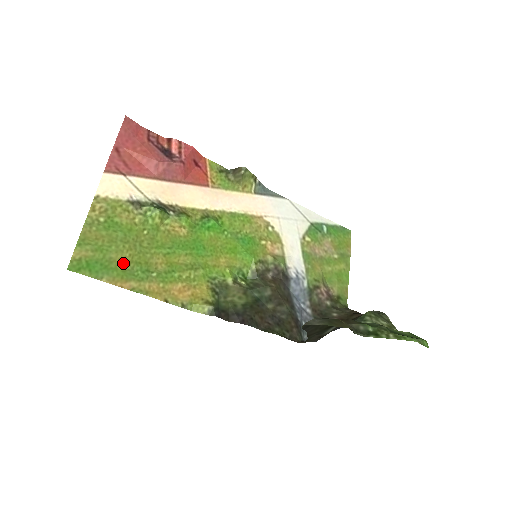
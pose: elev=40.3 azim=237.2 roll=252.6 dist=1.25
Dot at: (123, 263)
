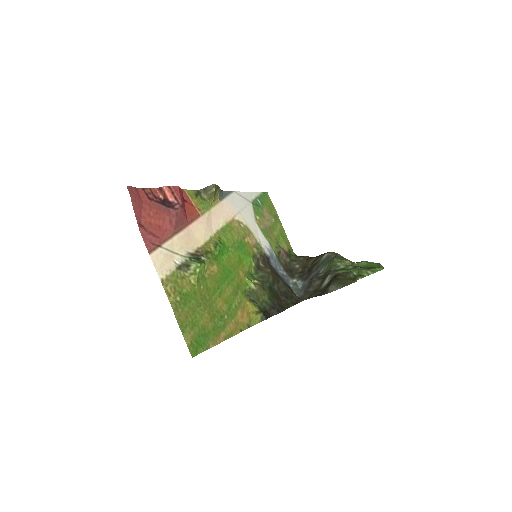
Dot at: (209, 323)
